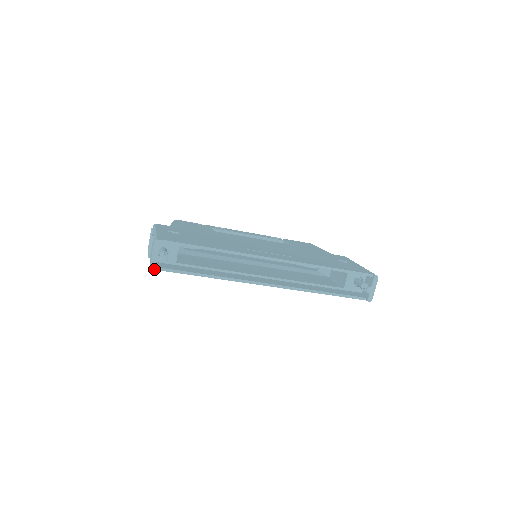
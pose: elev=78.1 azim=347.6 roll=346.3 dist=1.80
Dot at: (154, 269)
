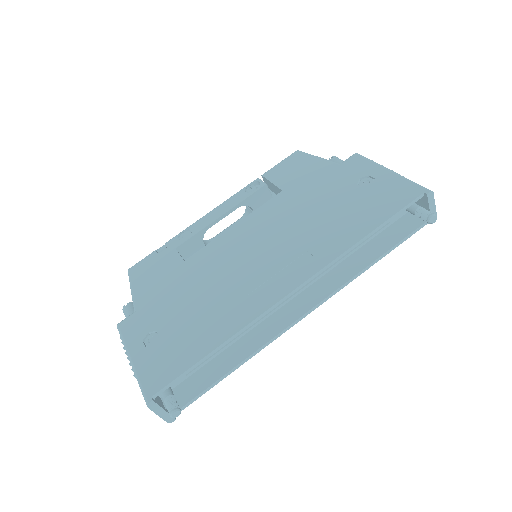
Dot at: (173, 420)
